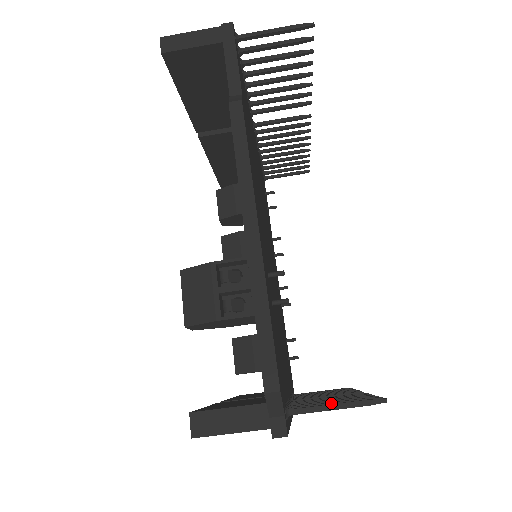
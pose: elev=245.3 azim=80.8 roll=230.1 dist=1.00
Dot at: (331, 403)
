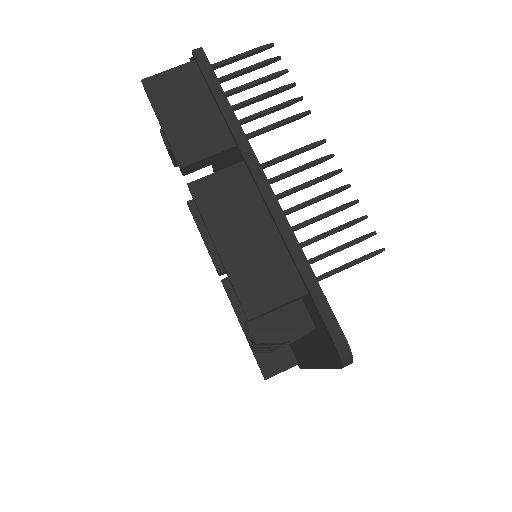
Dot at: (246, 70)
